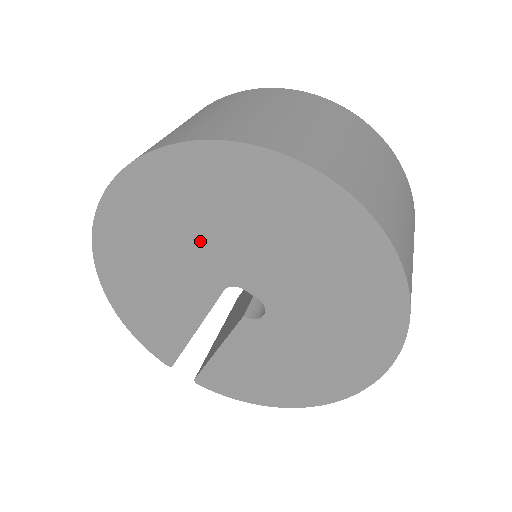
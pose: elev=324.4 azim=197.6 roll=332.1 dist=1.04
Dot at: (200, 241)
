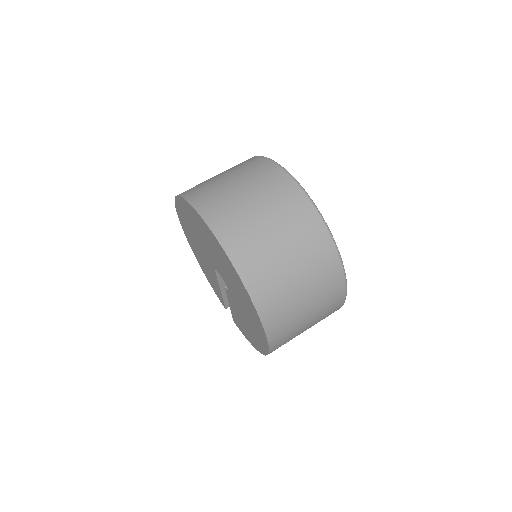
Dot at: (200, 242)
